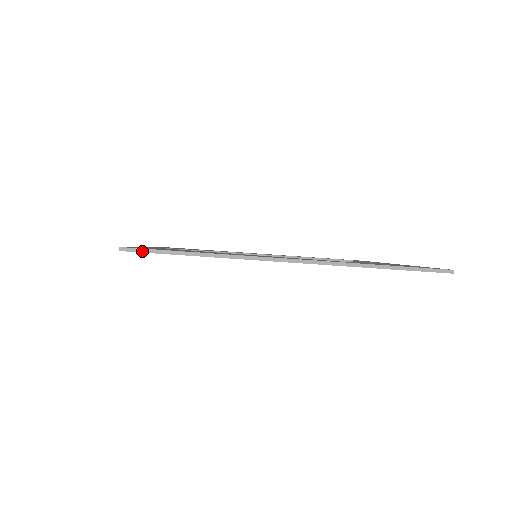
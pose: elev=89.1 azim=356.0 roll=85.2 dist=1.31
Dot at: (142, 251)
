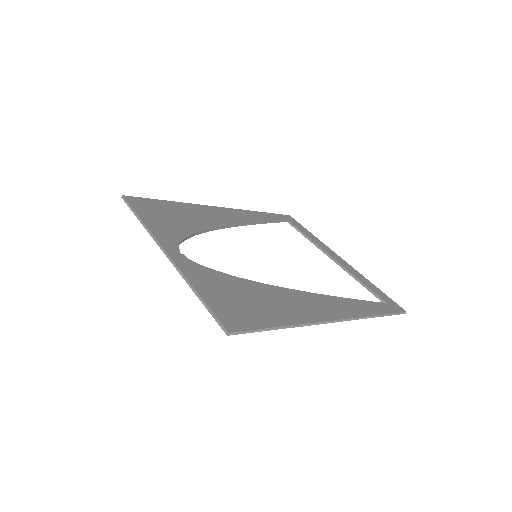
Dot at: (244, 333)
